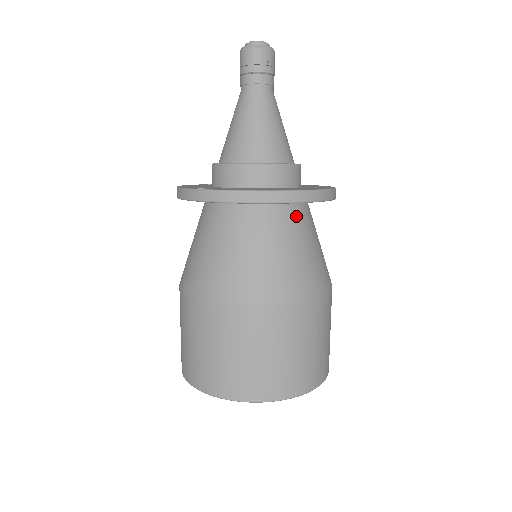
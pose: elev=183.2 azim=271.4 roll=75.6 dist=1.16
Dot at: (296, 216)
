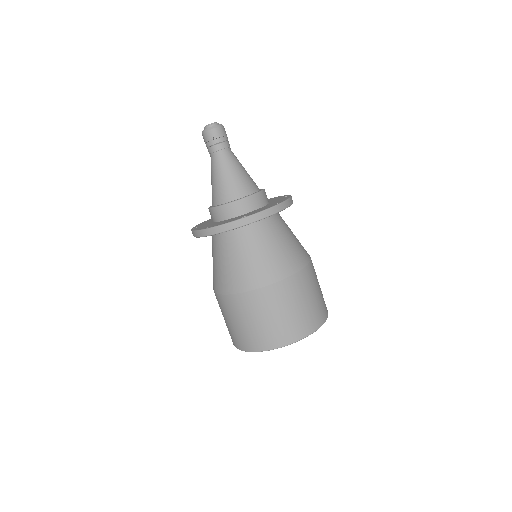
Dot at: (246, 233)
